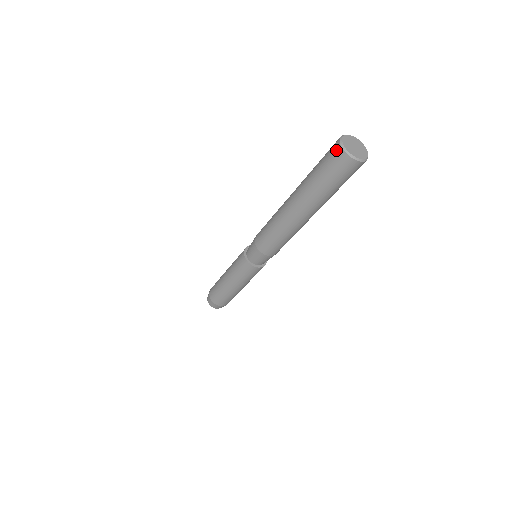
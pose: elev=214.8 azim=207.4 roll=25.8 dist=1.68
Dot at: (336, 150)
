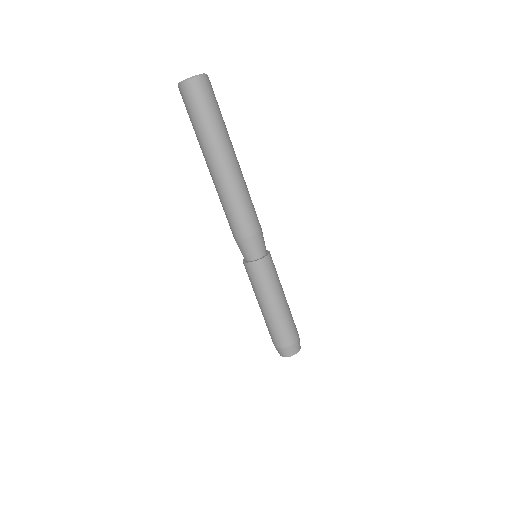
Dot at: occluded
